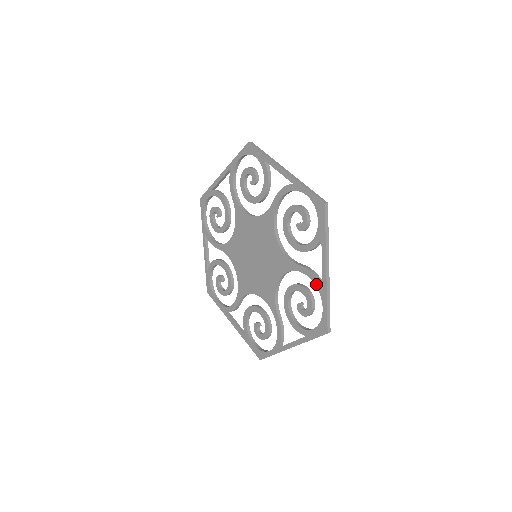
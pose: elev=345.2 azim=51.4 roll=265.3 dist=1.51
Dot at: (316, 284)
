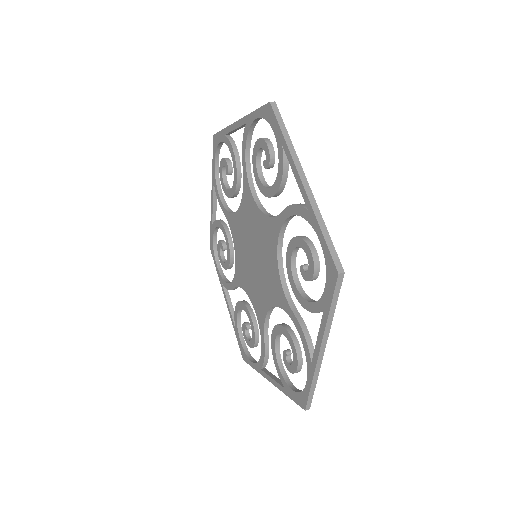
Dot at: (306, 353)
